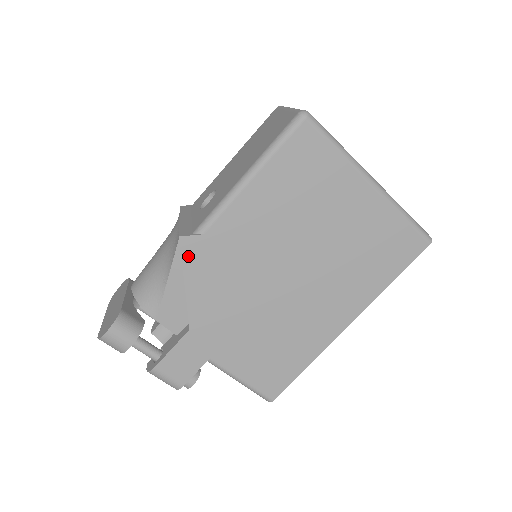
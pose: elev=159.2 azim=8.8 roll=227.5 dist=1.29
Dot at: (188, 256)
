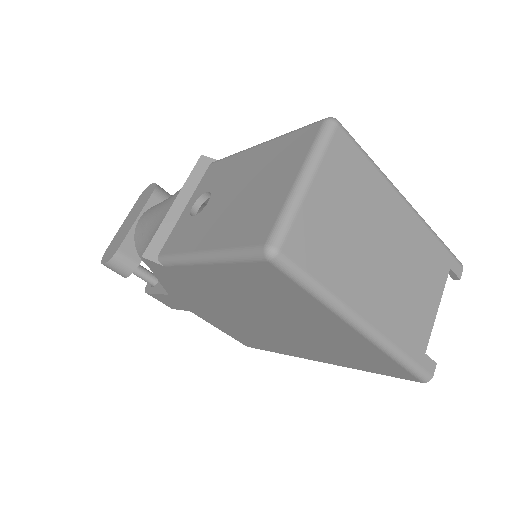
Dot at: (154, 268)
